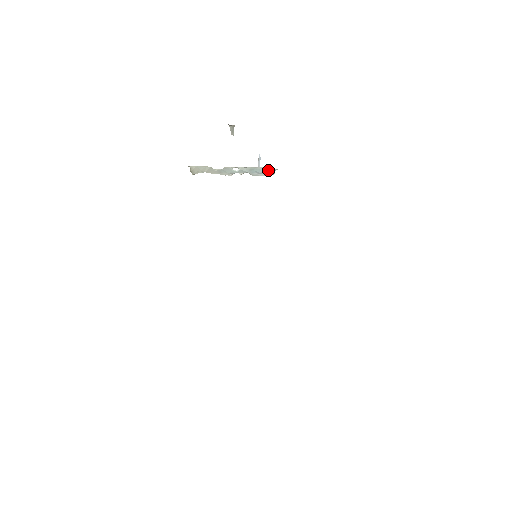
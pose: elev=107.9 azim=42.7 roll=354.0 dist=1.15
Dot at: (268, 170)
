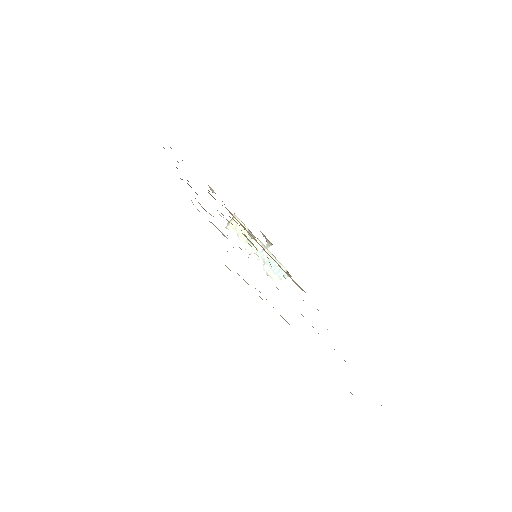
Dot at: (280, 271)
